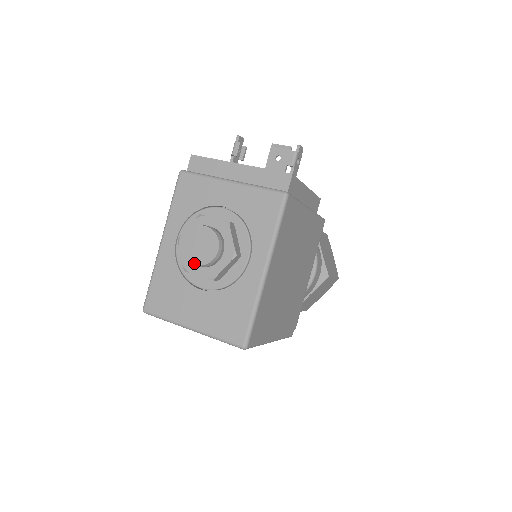
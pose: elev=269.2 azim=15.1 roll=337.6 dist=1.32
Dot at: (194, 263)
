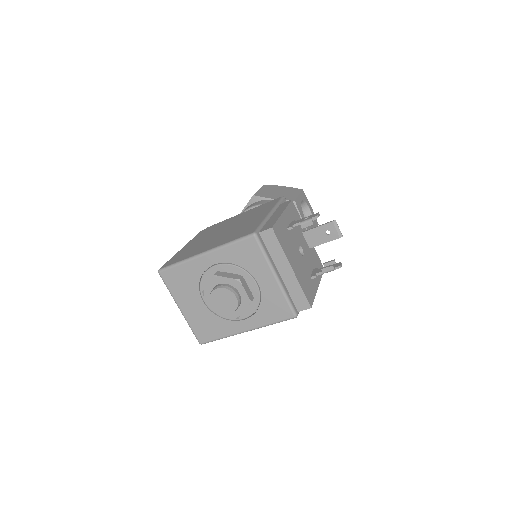
Dot at: (211, 303)
